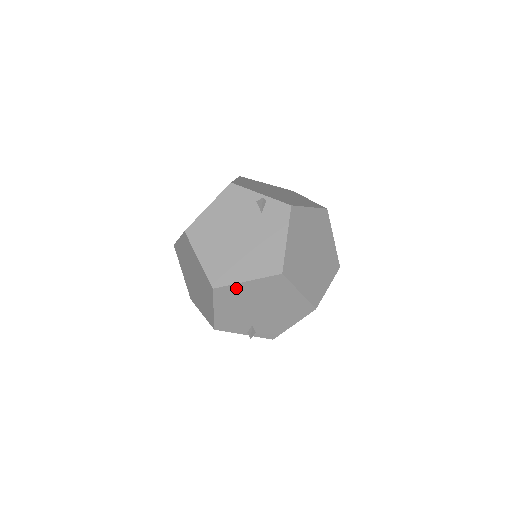
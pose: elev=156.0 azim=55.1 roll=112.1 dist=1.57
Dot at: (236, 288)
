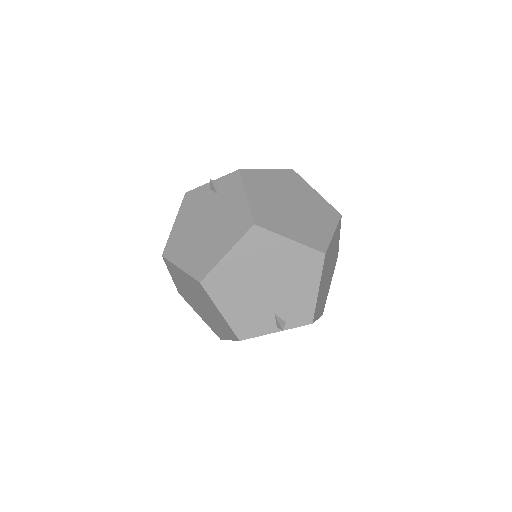
Dot at: (222, 269)
